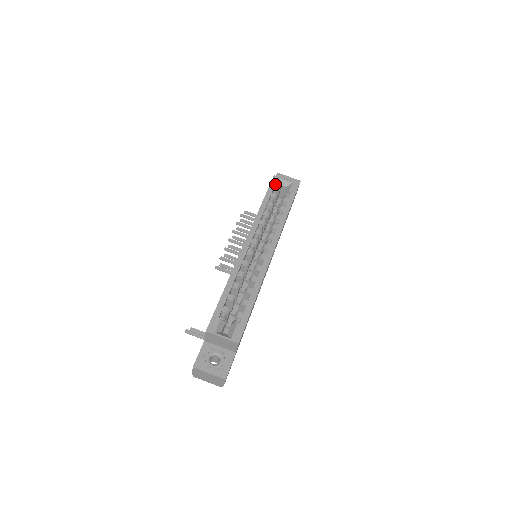
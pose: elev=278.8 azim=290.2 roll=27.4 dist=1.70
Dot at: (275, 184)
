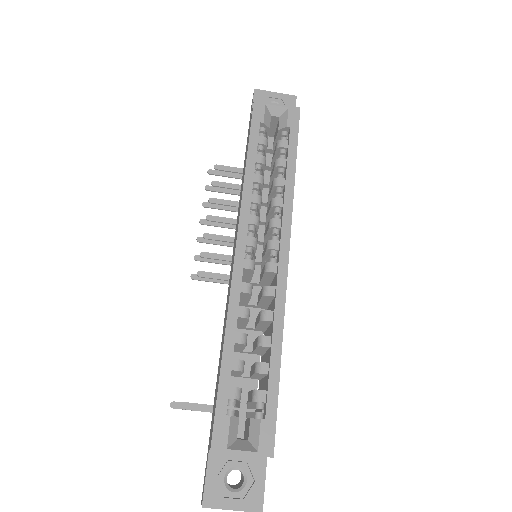
Dot at: (260, 117)
